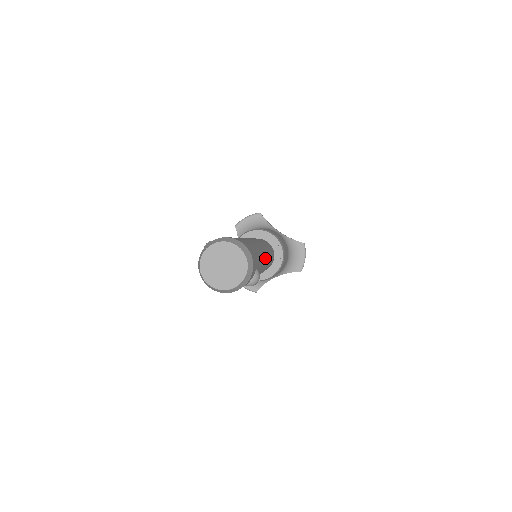
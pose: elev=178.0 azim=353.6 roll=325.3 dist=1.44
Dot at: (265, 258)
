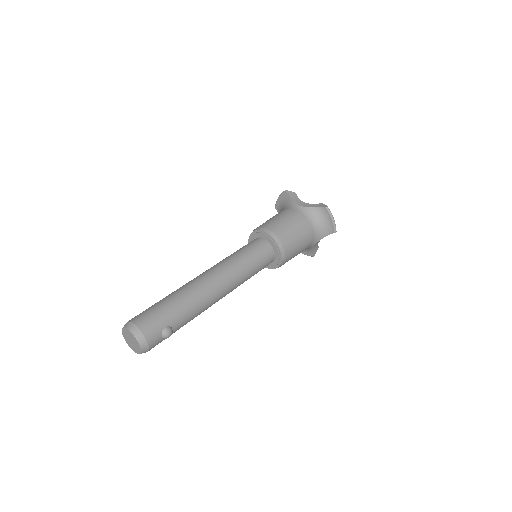
Dot at: (209, 291)
